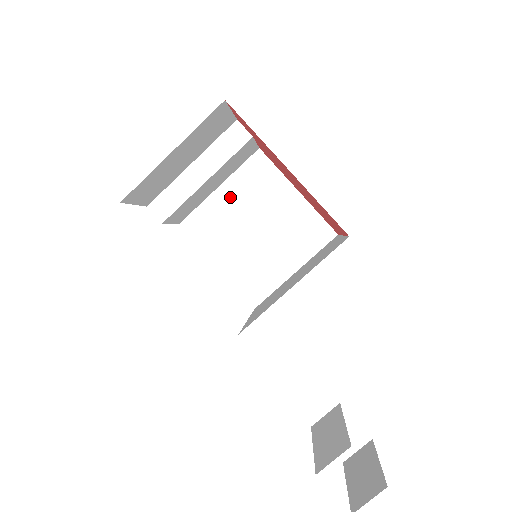
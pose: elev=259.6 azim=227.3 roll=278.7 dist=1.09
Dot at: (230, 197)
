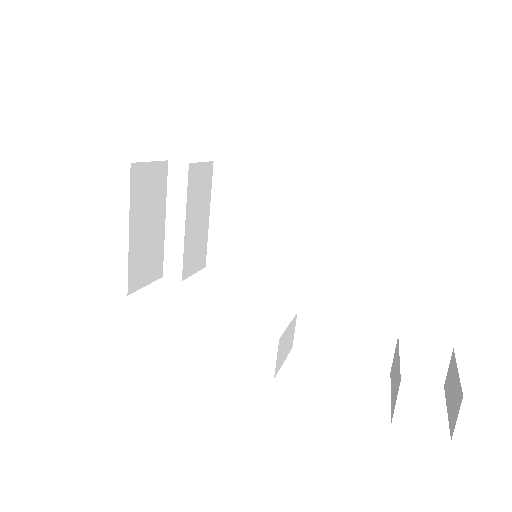
Dot at: (223, 217)
